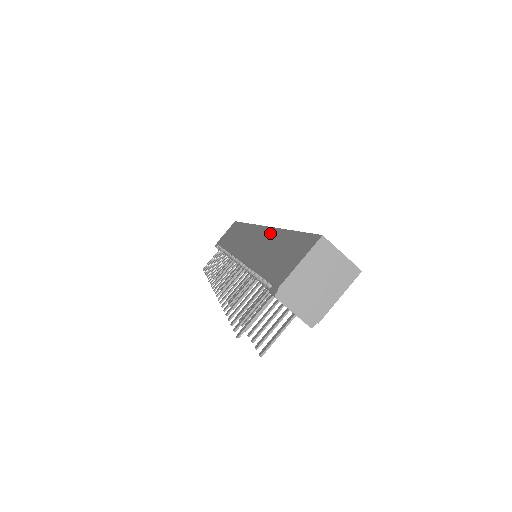
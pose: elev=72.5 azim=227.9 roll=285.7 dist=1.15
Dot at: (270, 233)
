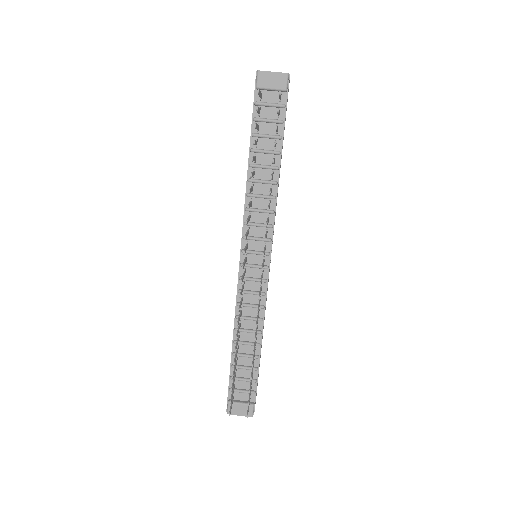
Dot at: occluded
